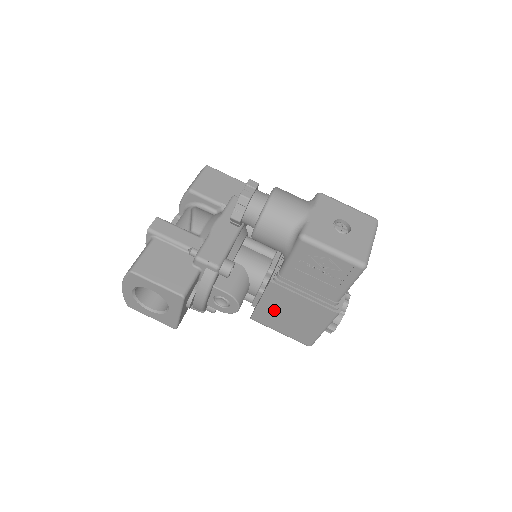
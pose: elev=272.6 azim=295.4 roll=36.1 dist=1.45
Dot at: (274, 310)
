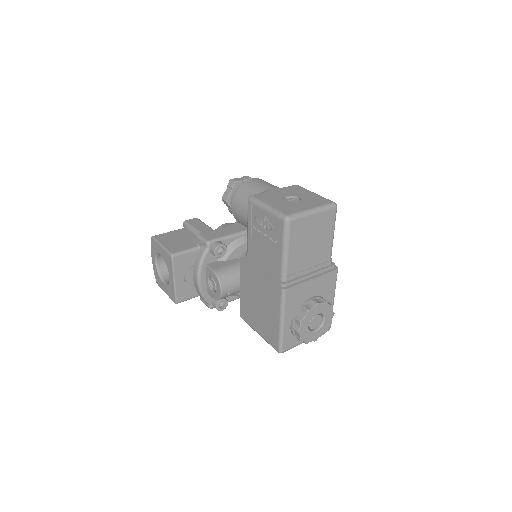
Dot at: (249, 299)
